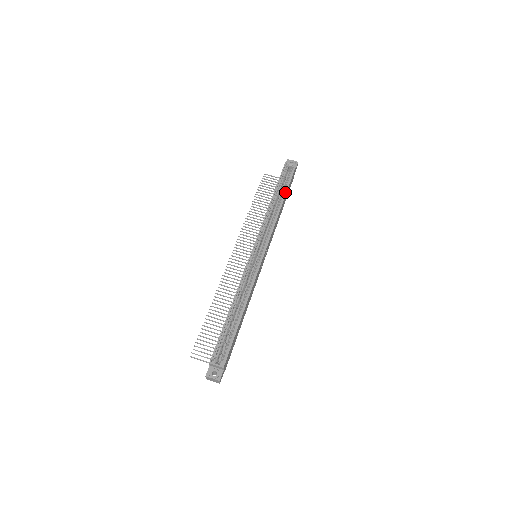
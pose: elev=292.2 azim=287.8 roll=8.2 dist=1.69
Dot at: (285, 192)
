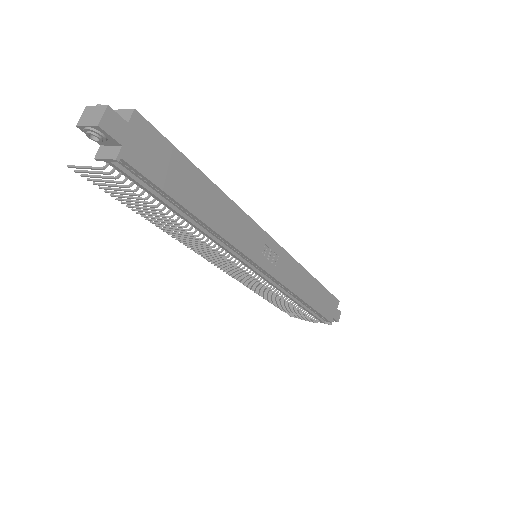
Dot at: (319, 283)
